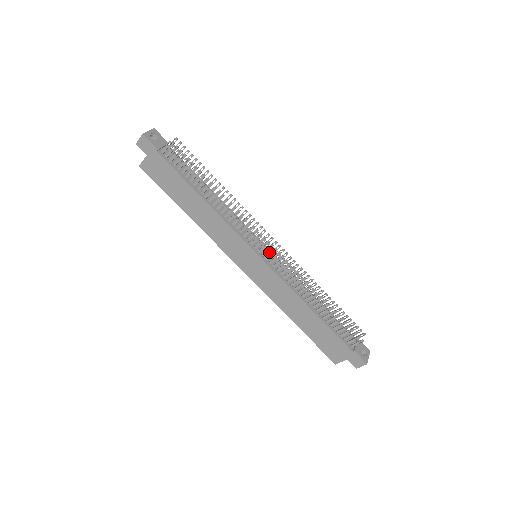
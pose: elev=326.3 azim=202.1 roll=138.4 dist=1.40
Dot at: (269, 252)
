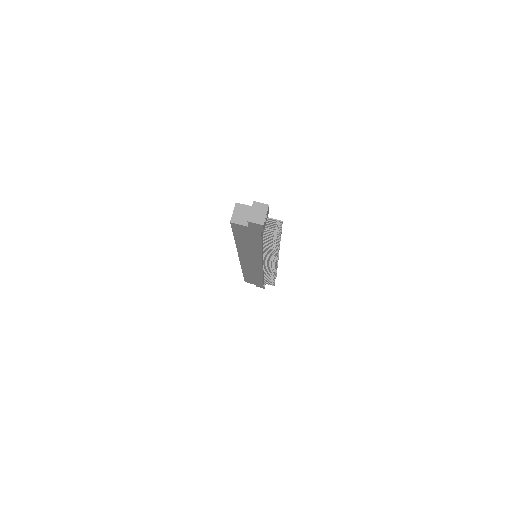
Dot at: occluded
